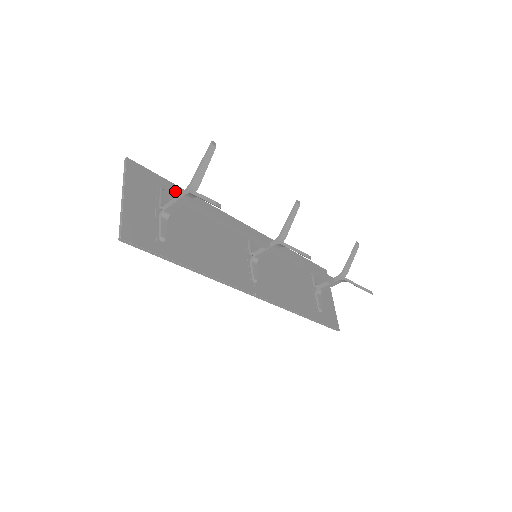
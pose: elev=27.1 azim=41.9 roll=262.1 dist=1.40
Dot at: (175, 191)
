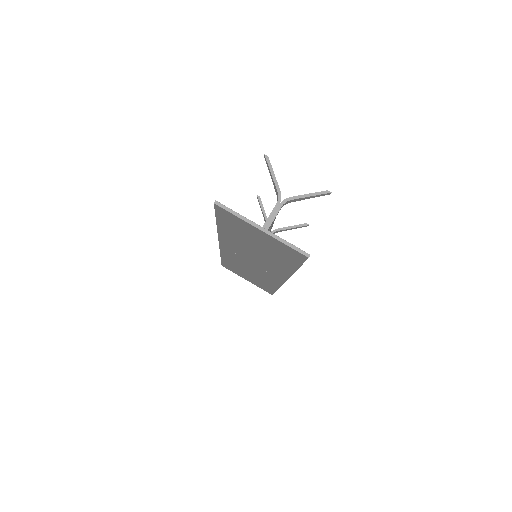
Dot at: occluded
